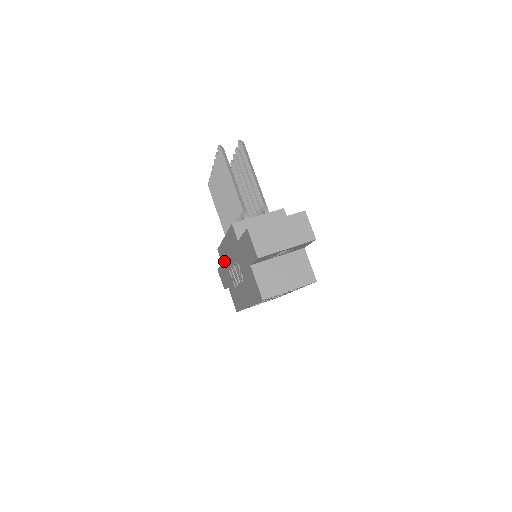
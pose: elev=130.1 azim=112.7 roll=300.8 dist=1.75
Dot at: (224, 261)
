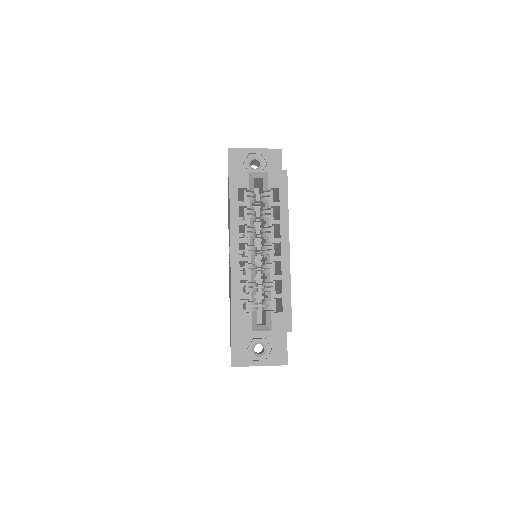
Dot at: occluded
